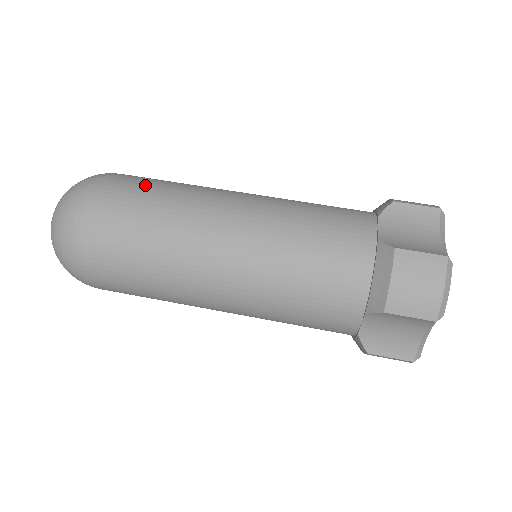
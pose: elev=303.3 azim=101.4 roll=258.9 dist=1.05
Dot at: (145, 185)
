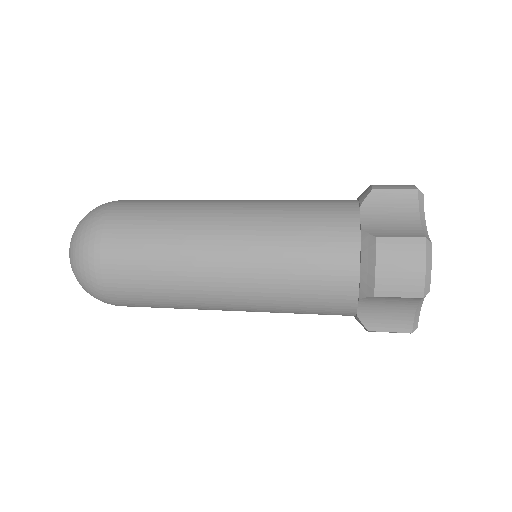
Dot at: (145, 210)
